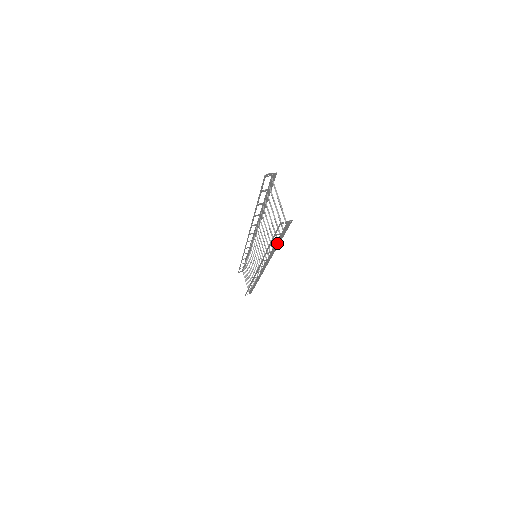
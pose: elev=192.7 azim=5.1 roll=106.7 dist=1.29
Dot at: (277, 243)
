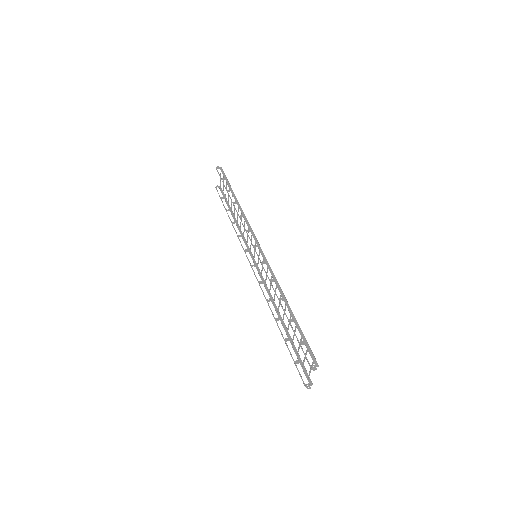
Dot at: (290, 340)
